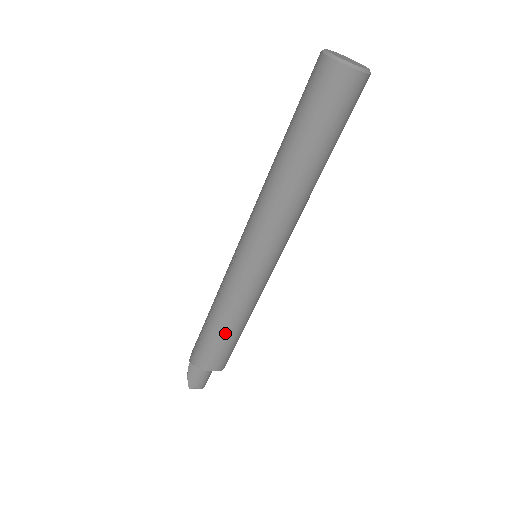
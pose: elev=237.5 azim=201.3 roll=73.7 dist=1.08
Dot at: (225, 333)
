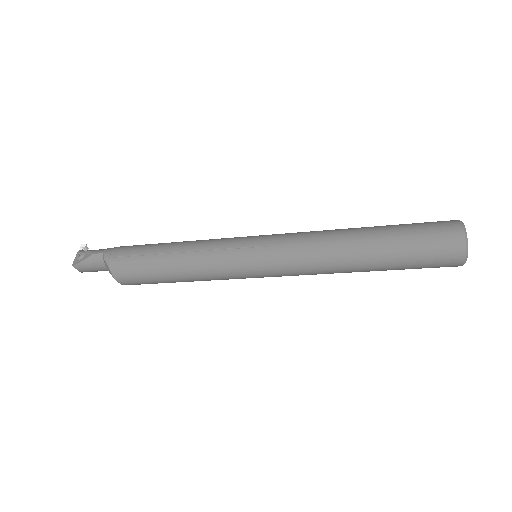
Dot at: (170, 277)
